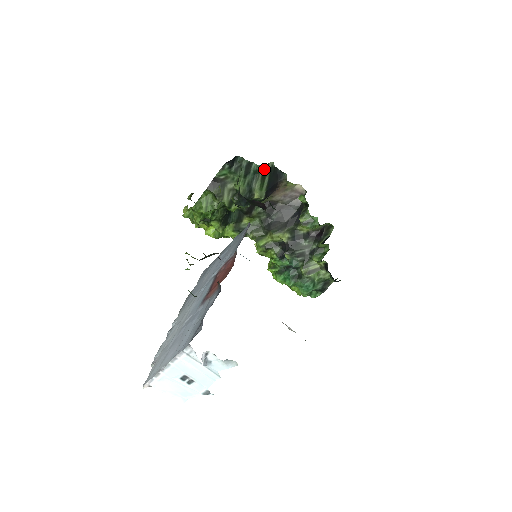
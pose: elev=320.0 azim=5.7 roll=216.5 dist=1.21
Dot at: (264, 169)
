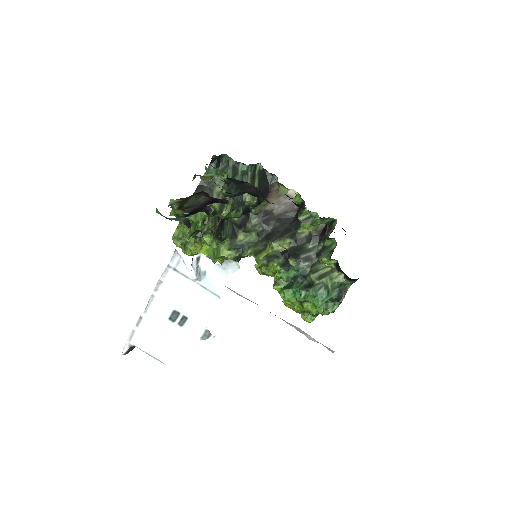
Dot at: (252, 171)
